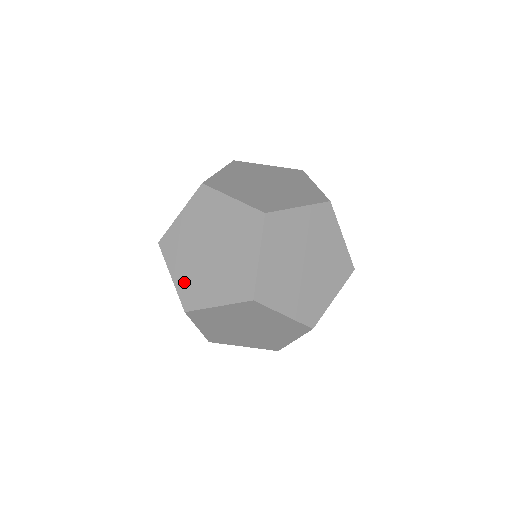
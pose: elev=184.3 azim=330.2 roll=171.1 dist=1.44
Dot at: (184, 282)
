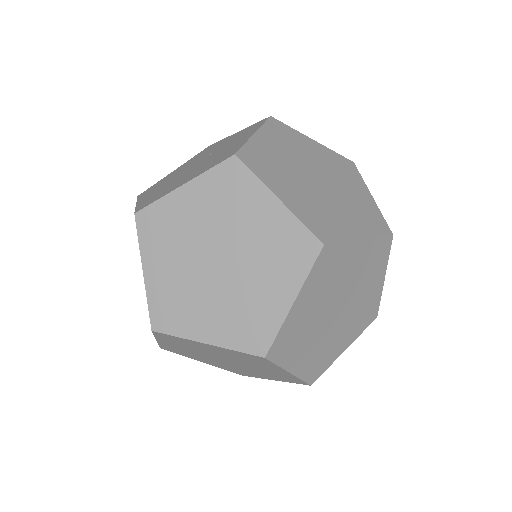
Dot at: occluded
